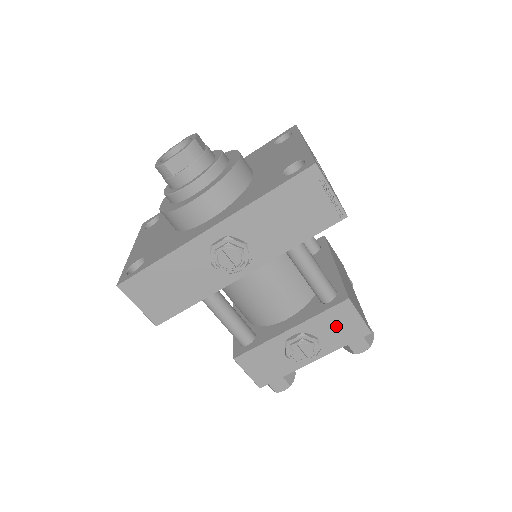
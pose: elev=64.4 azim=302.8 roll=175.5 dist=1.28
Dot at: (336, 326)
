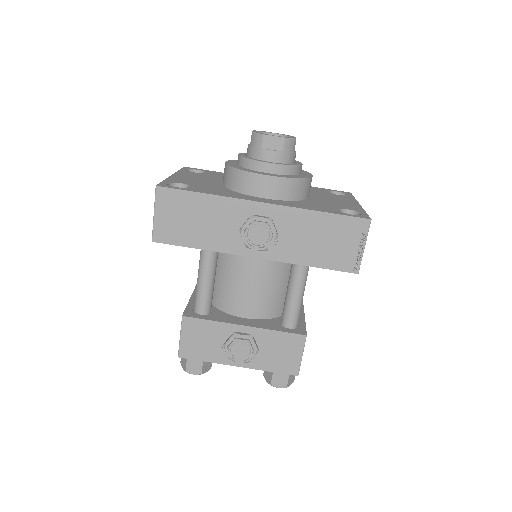
Dot at: (279, 350)
